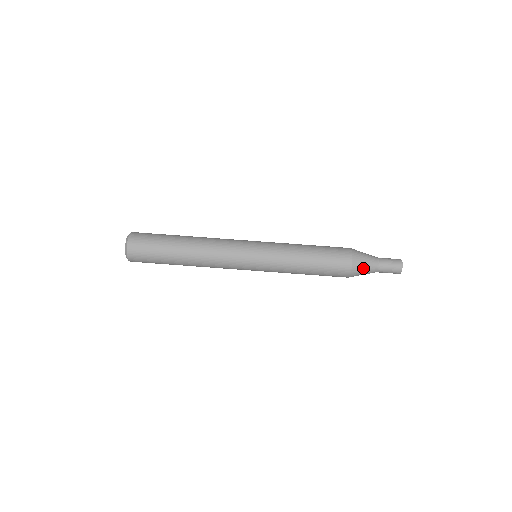
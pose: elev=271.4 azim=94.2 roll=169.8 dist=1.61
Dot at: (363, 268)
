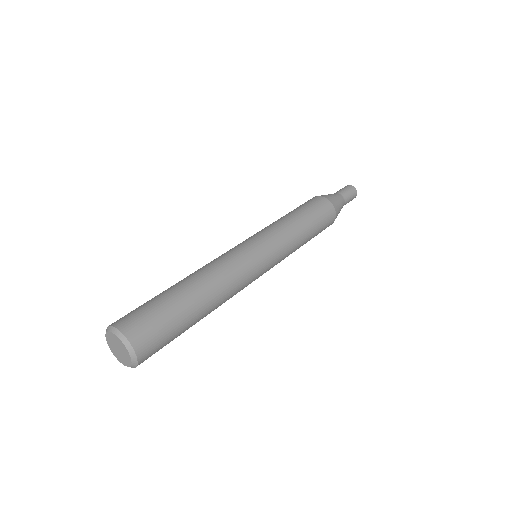
Dot at: (338, 203)
